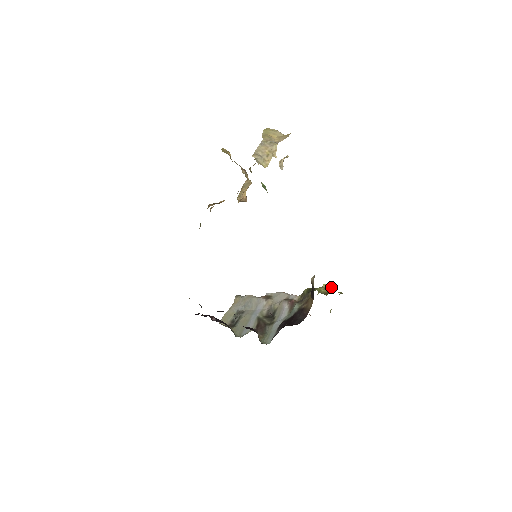
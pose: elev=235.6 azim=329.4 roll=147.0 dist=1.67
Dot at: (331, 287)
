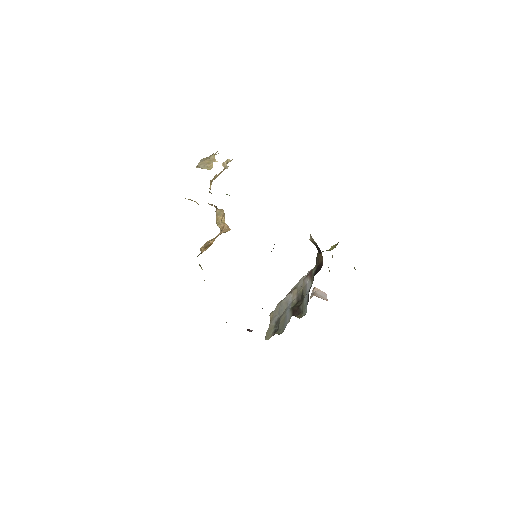
Dot at: (337, 243)
